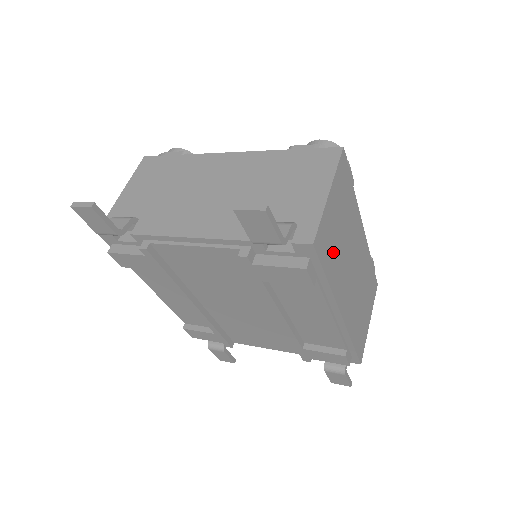
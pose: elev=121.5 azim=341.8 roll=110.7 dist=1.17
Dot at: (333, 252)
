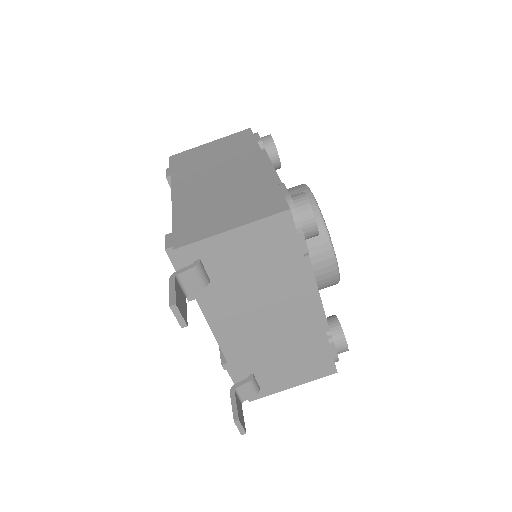
Dot at: occluded
